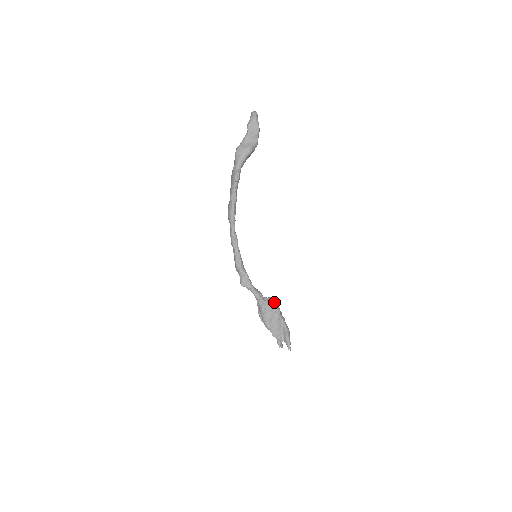
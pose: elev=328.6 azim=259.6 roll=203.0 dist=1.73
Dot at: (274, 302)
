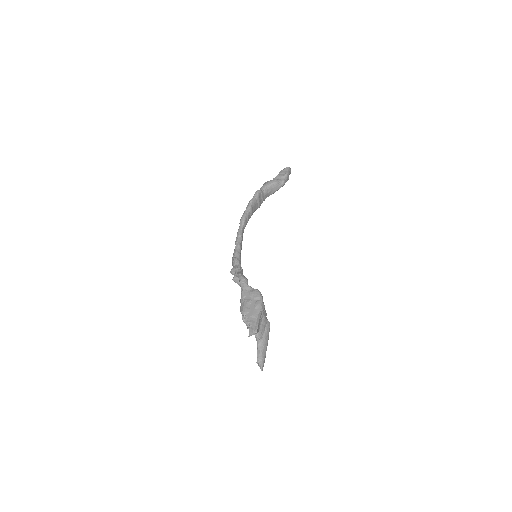
Dot at: (258, 290)
